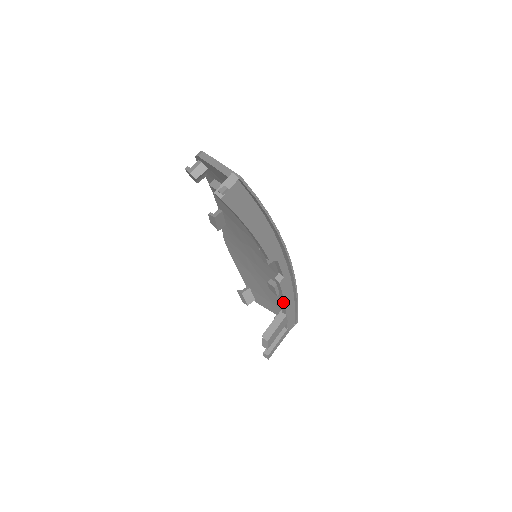
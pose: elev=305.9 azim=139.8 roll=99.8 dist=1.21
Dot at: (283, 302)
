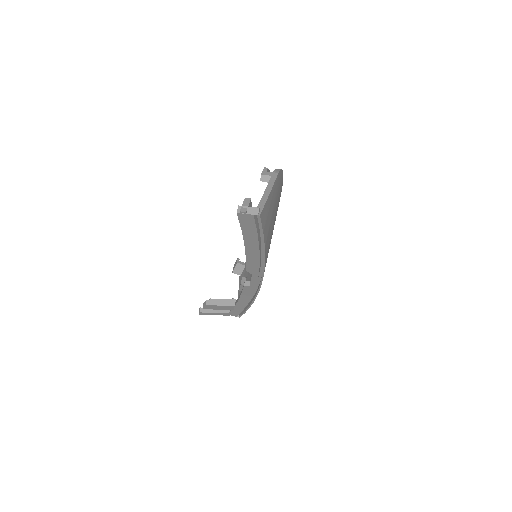
Dot at: (239, 297)
